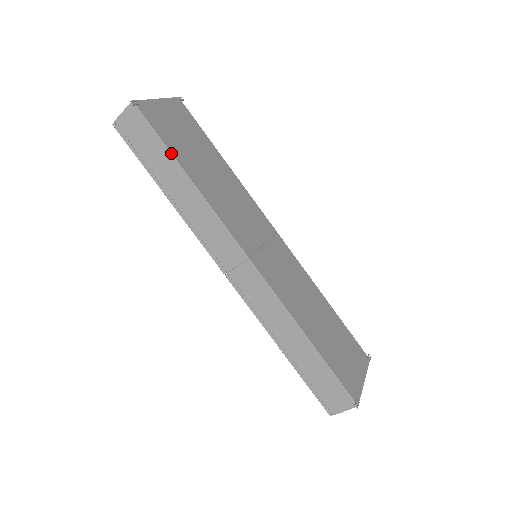
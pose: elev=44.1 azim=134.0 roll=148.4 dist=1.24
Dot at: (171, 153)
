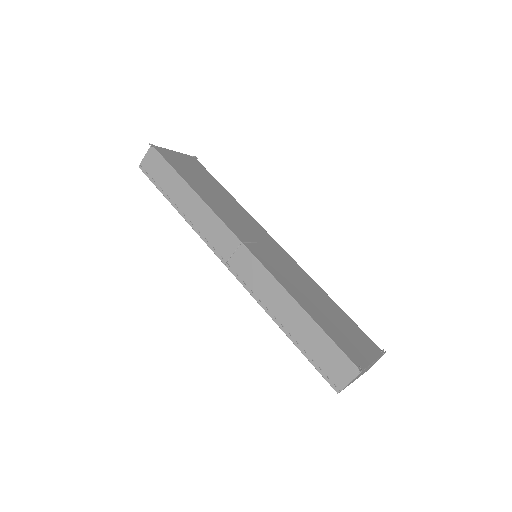
Dot at: (178, 174)
